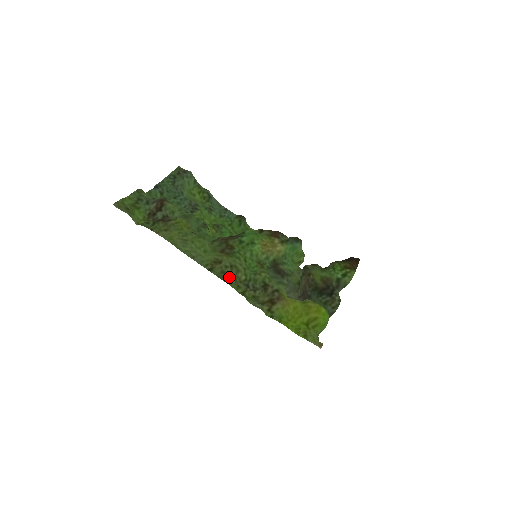
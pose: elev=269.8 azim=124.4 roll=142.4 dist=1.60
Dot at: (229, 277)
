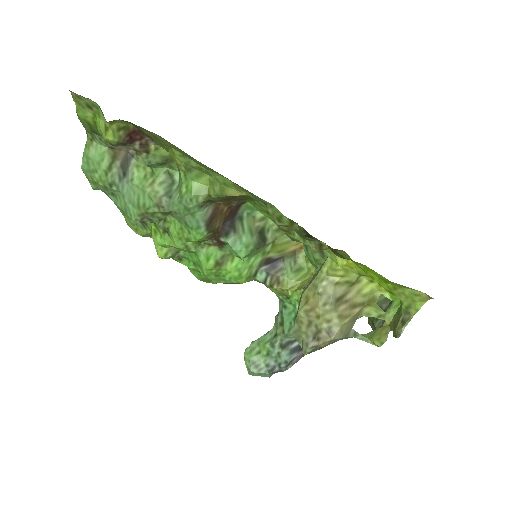
Dot at: occluded
